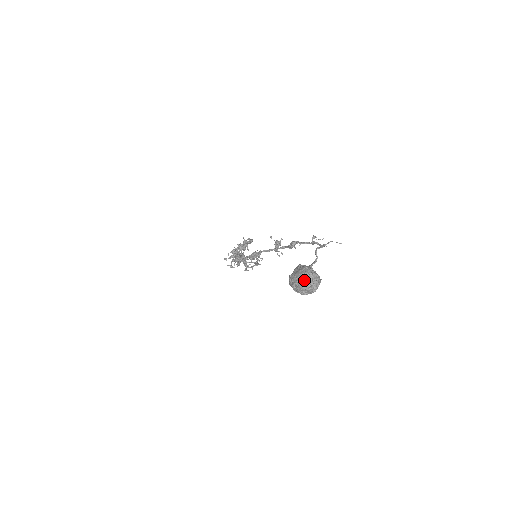
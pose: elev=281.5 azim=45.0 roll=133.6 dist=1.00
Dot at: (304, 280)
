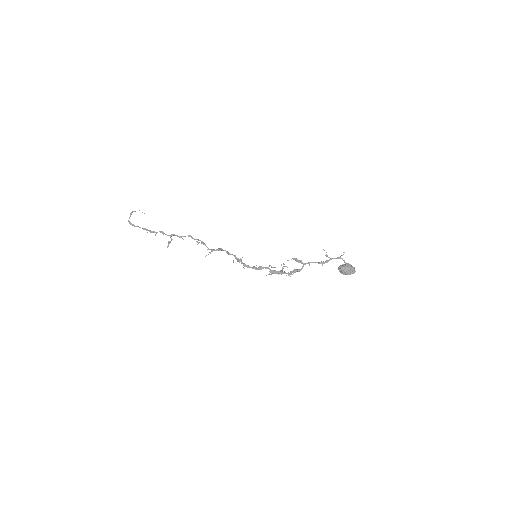
Dot at: occluded
